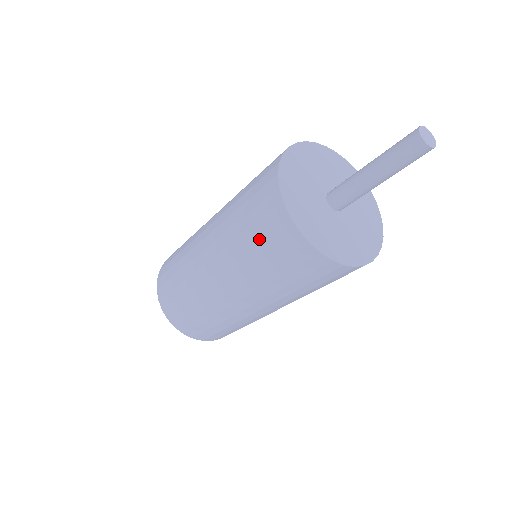
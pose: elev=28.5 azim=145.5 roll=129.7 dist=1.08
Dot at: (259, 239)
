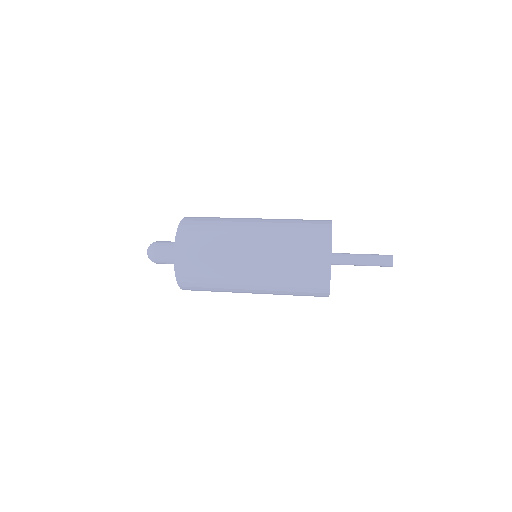
Dot at: (302, 267)
